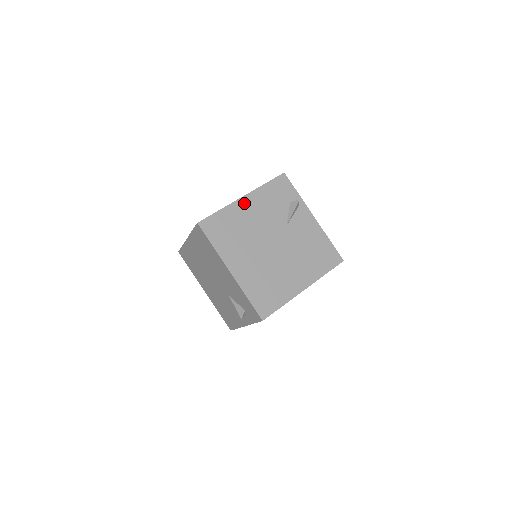
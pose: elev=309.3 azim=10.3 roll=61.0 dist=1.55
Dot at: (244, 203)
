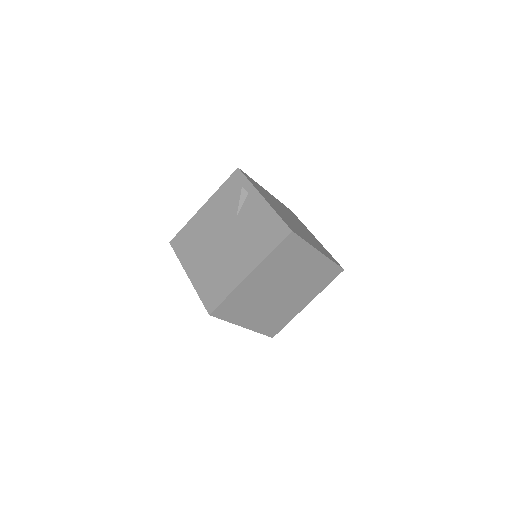
Dot at: (203, 211)
